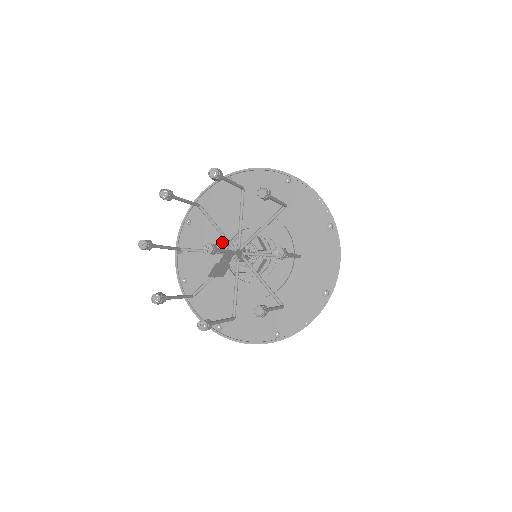
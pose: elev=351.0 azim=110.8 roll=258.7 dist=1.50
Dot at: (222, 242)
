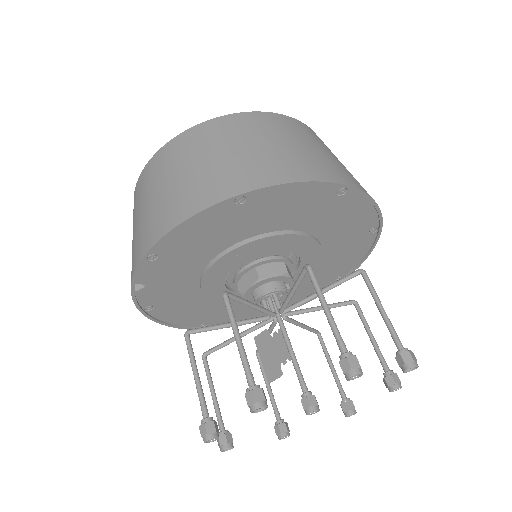
Dot at: (220, 271)
